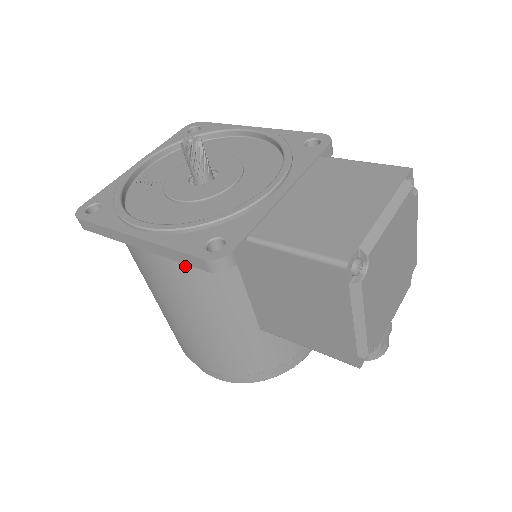
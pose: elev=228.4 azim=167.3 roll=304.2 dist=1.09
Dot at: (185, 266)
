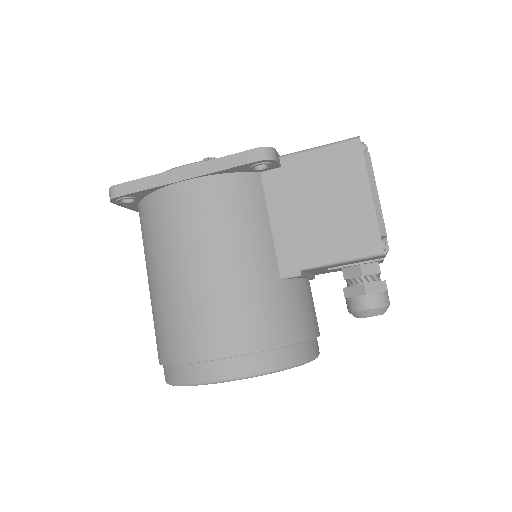
Dot at: (225, 189)
